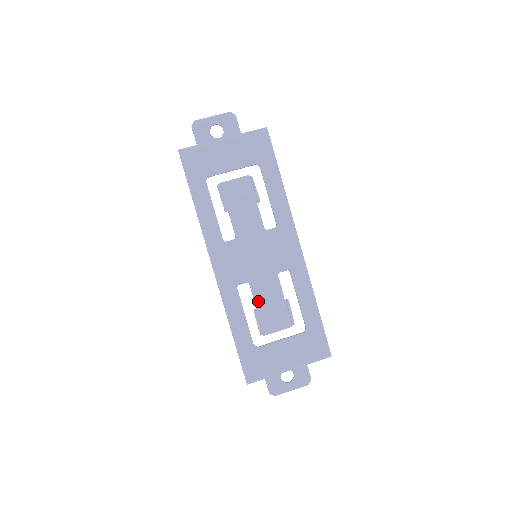
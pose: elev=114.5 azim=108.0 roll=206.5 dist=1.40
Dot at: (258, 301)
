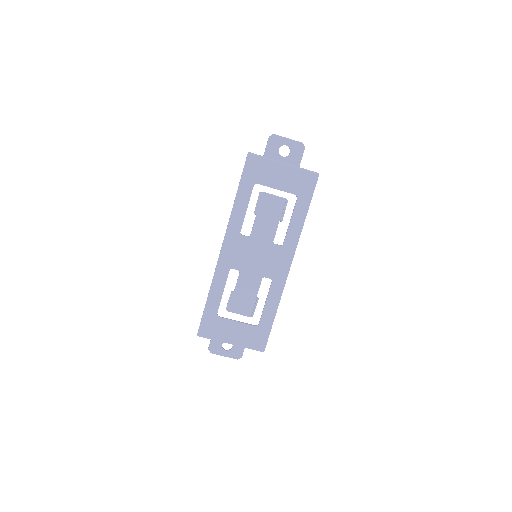
Dot at: (238, 287)
